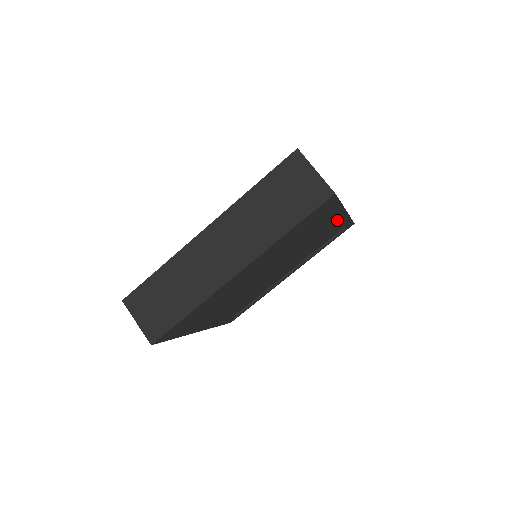
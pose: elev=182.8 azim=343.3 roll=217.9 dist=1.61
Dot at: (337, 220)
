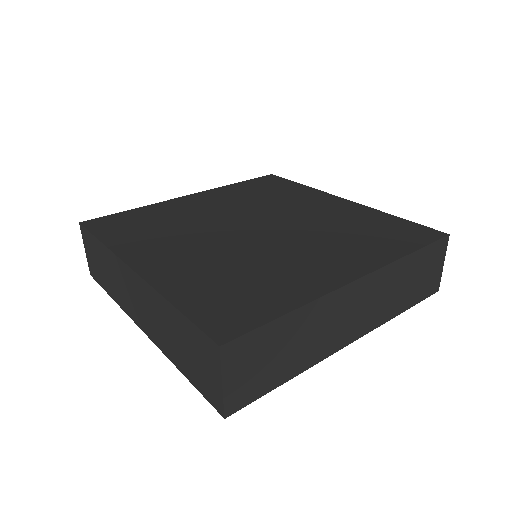
Dot at: occluded
